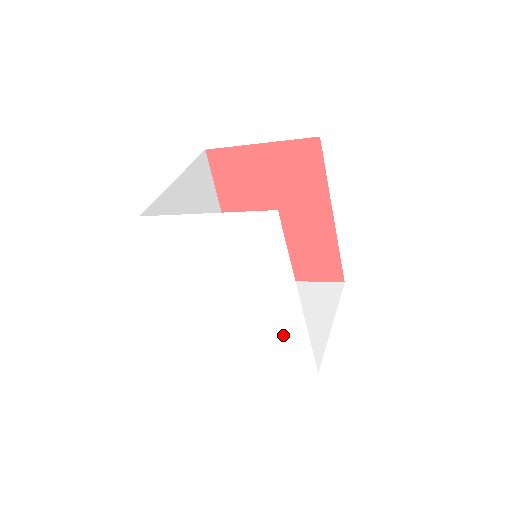
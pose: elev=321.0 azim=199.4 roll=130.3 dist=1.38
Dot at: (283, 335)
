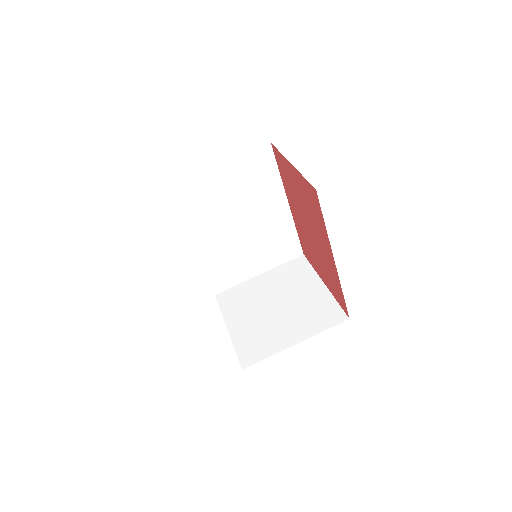
Dot at: occluded
